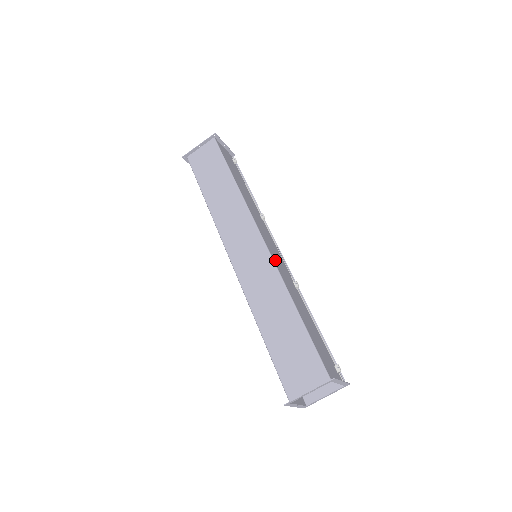
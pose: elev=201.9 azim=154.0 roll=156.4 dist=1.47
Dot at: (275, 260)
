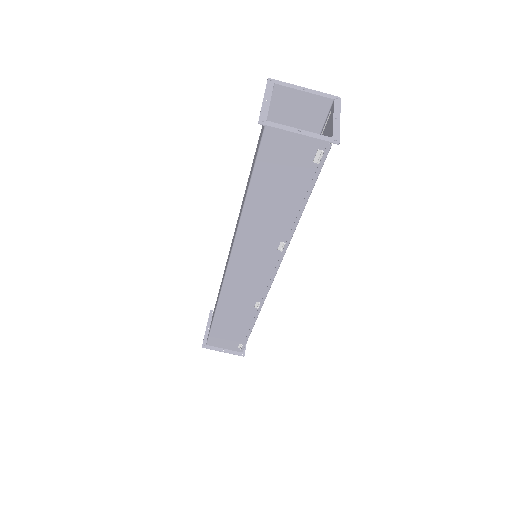
Dot at: occluded
